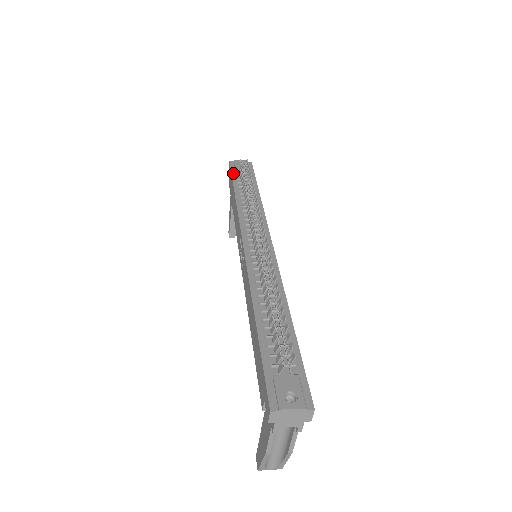
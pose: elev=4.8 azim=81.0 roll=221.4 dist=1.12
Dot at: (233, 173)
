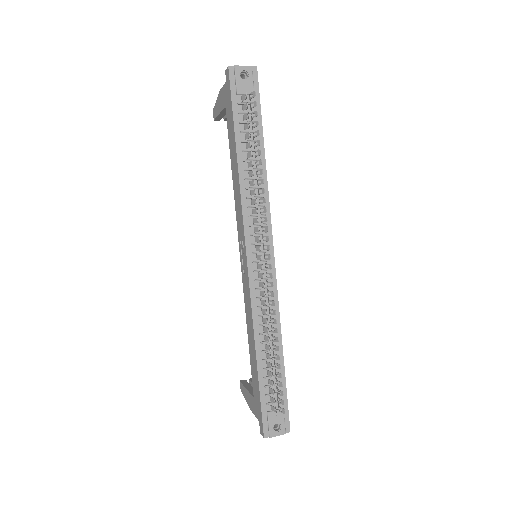
Dot at: (234, 104)
